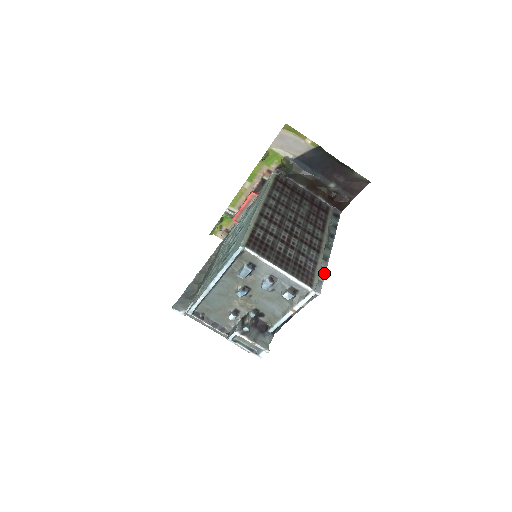
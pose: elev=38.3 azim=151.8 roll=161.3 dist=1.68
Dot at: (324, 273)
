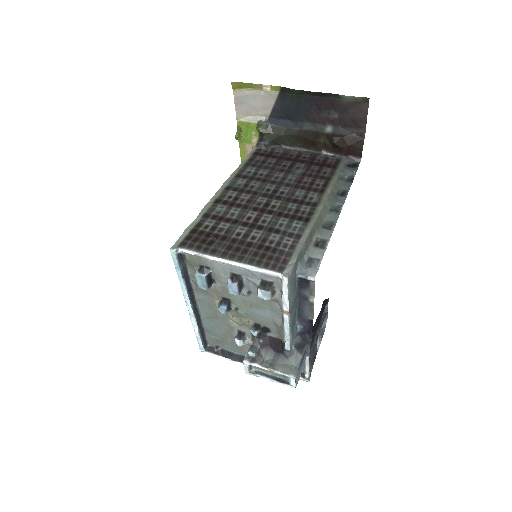
Dot at: (325, 247)
